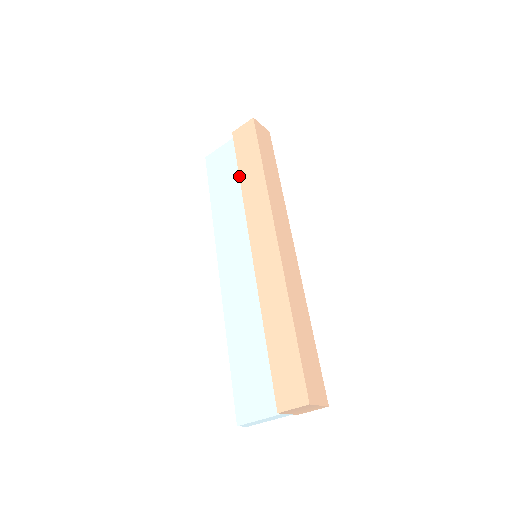
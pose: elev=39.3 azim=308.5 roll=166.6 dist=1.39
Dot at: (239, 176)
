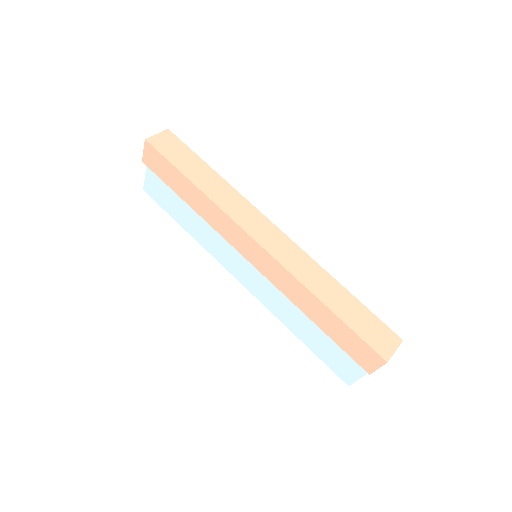
Dot at: occluded
